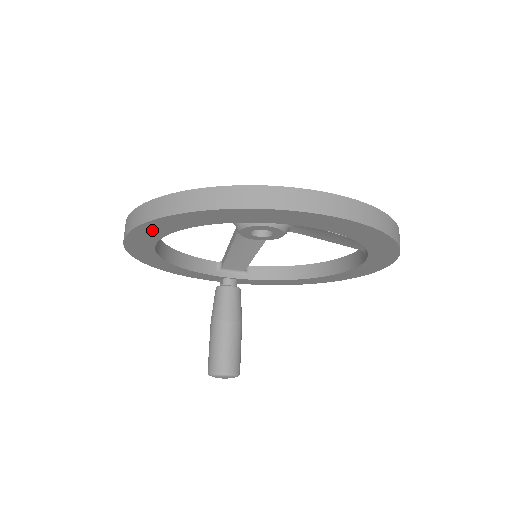
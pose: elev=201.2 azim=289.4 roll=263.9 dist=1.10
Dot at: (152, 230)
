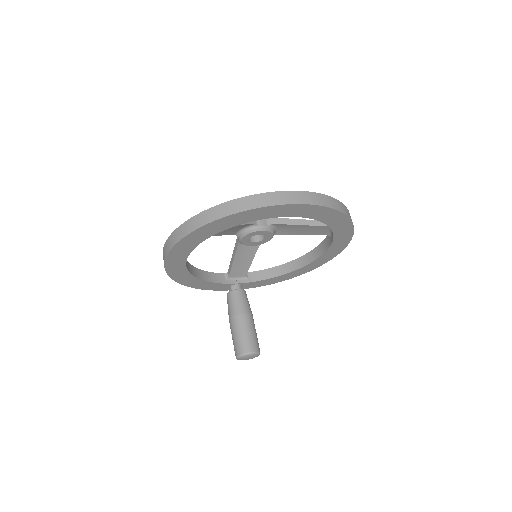
Dot at: (189, 242)
